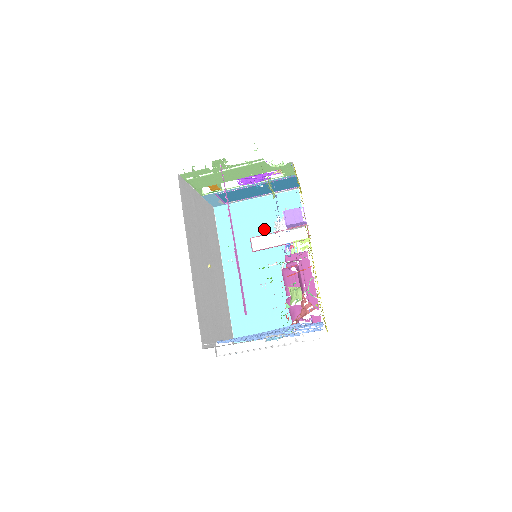
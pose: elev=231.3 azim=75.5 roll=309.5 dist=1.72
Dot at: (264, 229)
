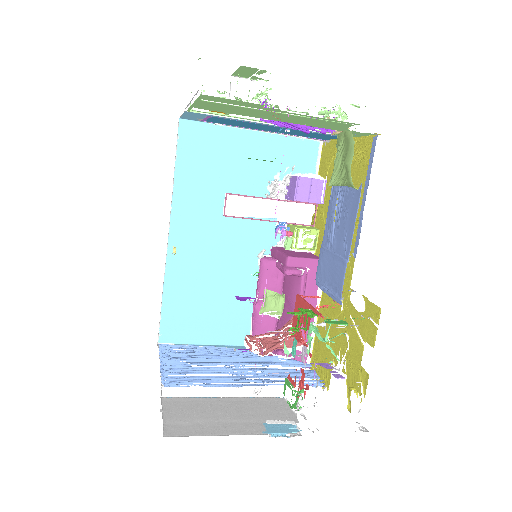
Dot at: (251, 186)
